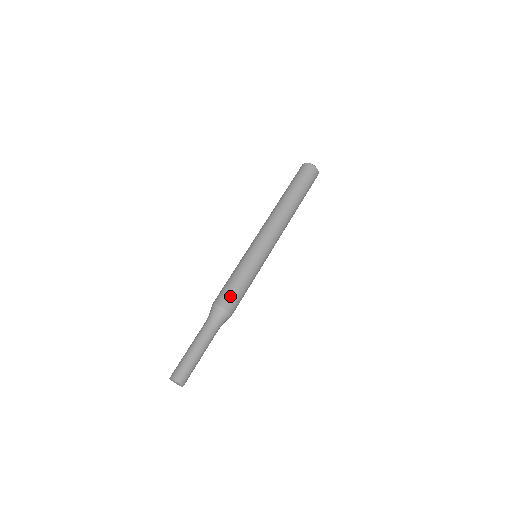
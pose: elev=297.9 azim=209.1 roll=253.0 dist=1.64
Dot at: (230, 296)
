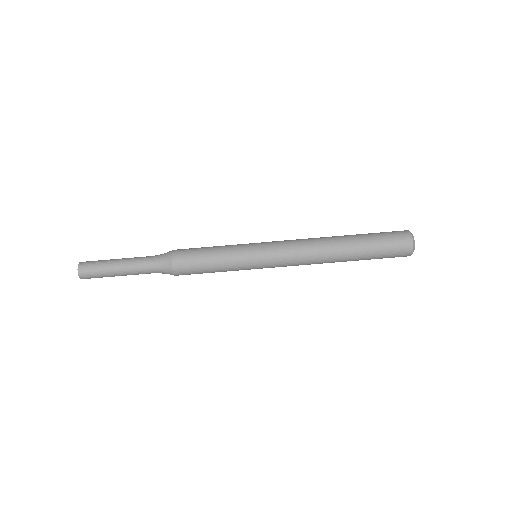
Dot at: (188, 261)
